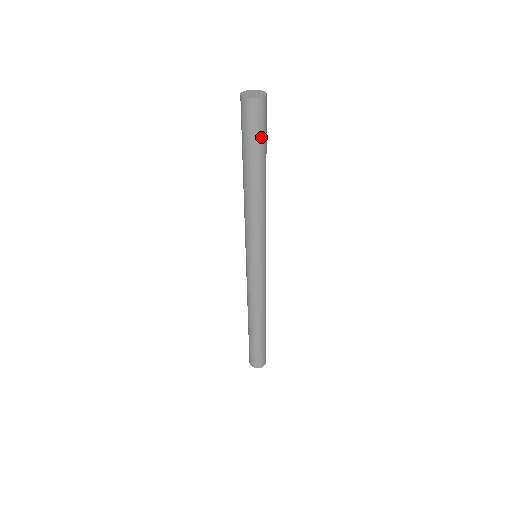
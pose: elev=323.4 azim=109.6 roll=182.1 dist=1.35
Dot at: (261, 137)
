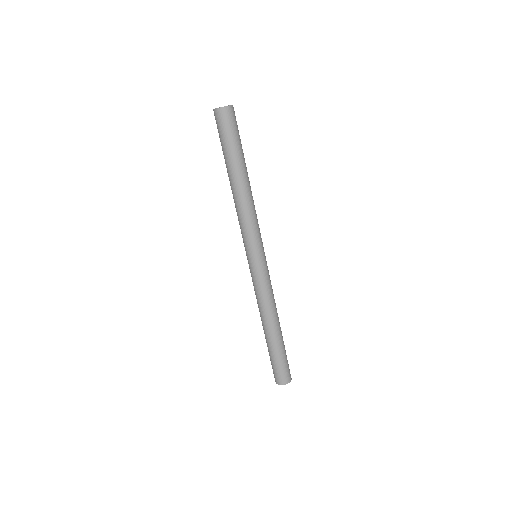
Dot at: (239, 138)
